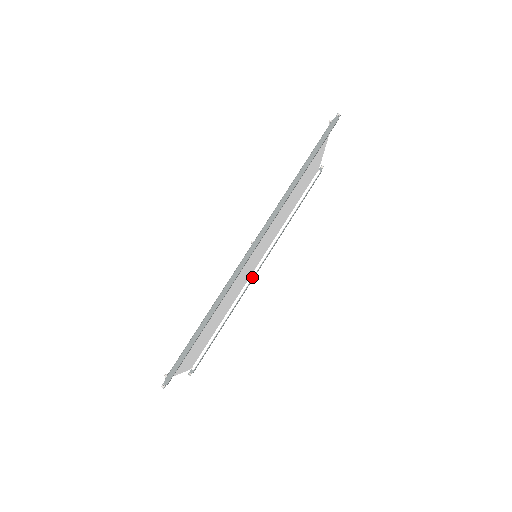
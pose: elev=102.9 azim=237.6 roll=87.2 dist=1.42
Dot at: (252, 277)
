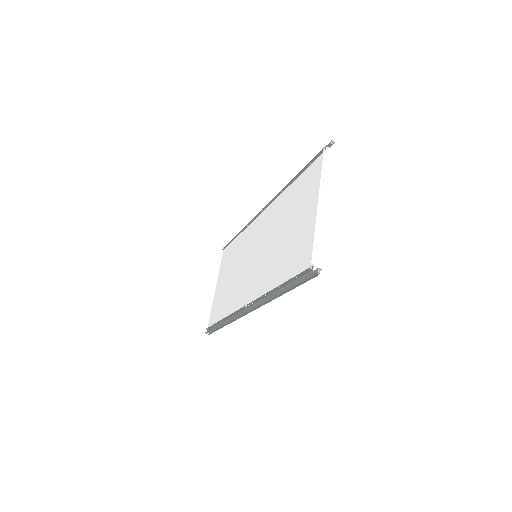
Dot at: occluded
